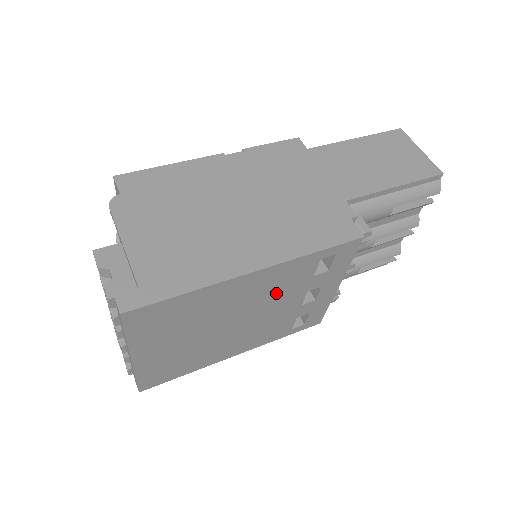
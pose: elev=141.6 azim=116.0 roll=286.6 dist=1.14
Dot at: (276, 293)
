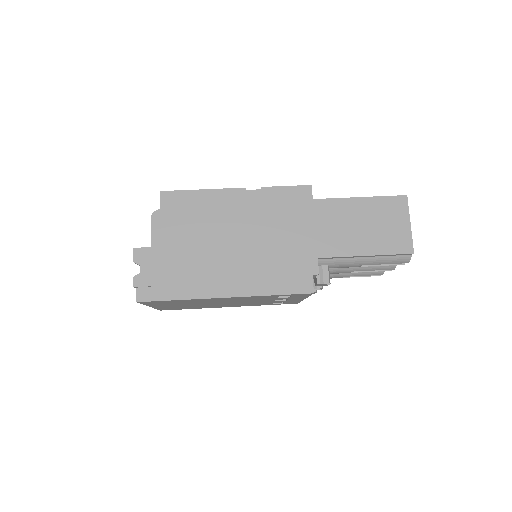
Dot at: (249, 300)
